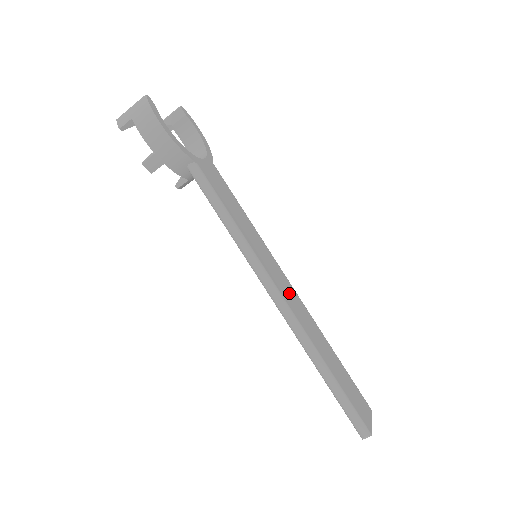
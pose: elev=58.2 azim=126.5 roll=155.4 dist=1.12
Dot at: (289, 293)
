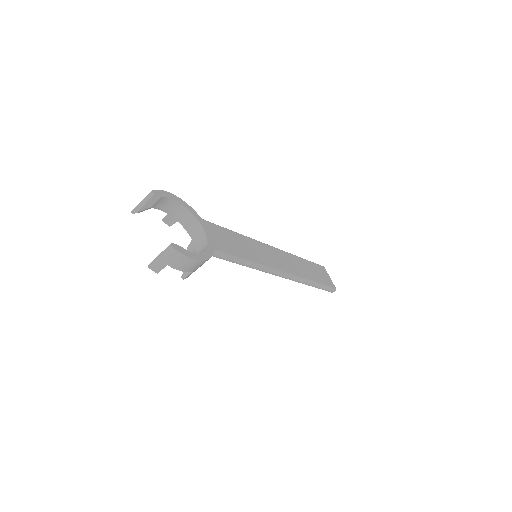
Dot at: (280, 259)
